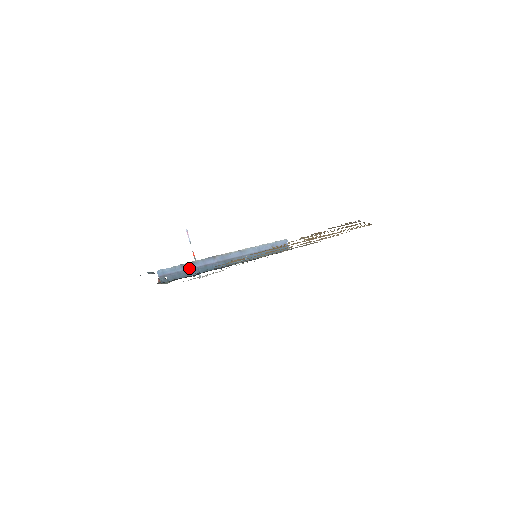
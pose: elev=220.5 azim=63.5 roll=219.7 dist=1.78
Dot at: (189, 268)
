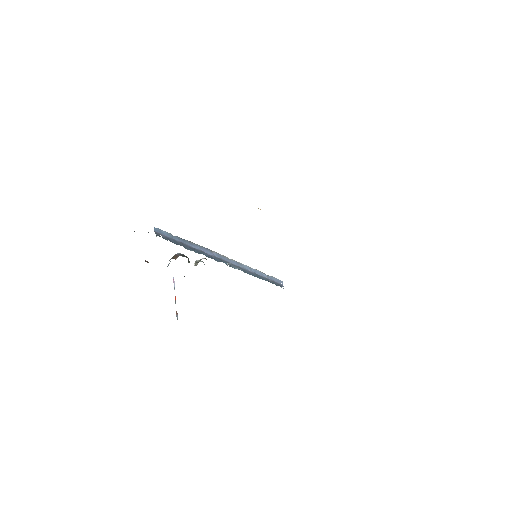
Dot at: (185, 244)
